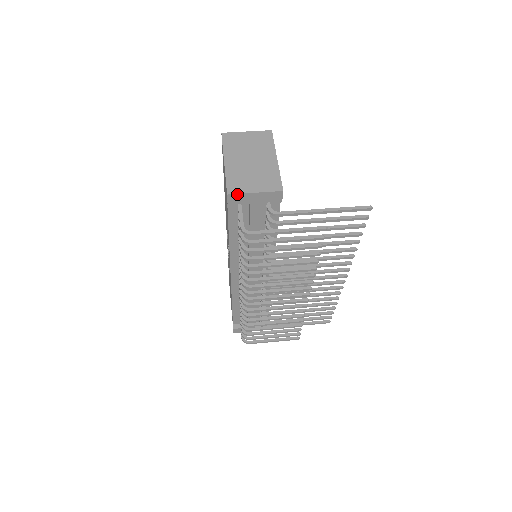
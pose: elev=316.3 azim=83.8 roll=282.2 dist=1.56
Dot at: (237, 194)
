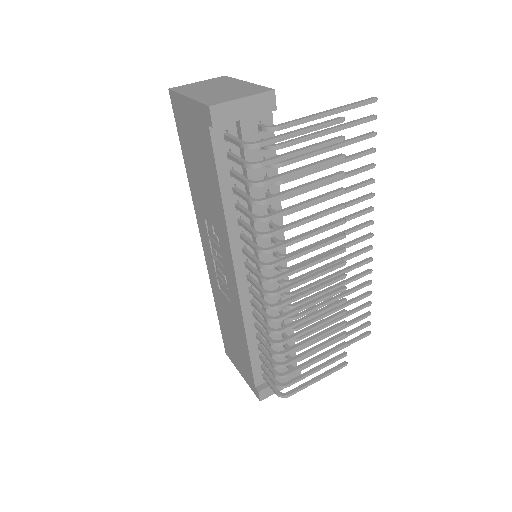
Dot at: (221, 104)
